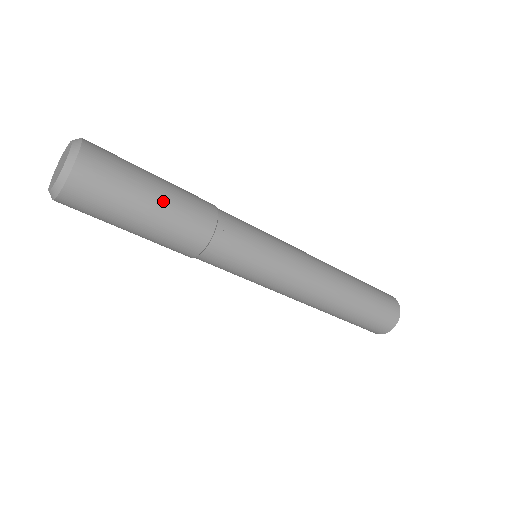
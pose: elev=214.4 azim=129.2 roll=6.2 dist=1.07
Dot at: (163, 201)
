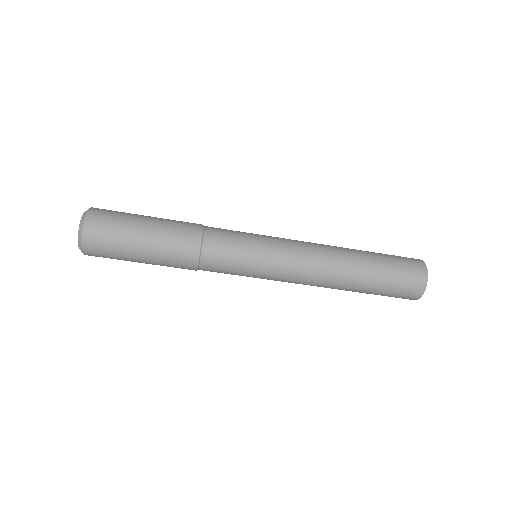
Dot at: (152, 241)
